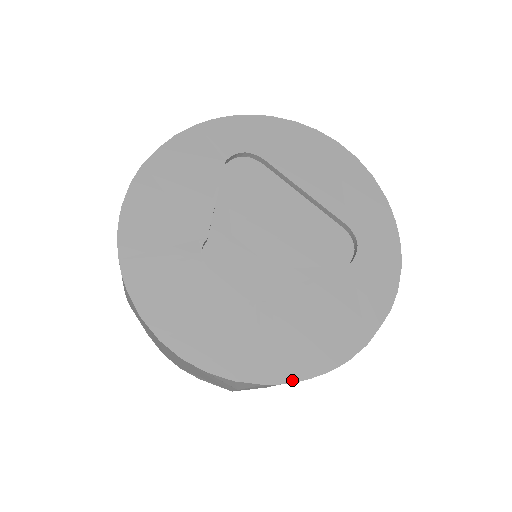
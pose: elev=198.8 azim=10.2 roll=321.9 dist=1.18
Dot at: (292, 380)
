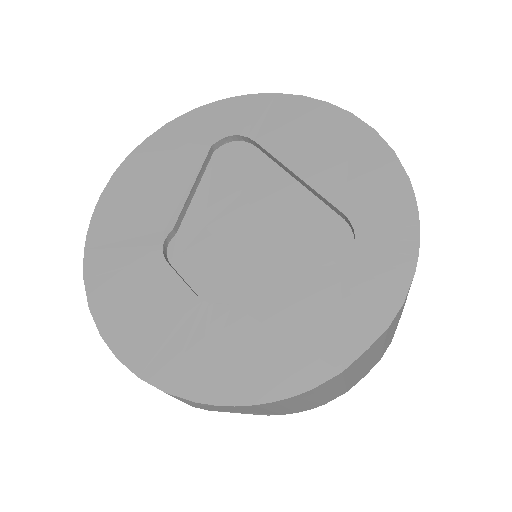
Dot at: (232, 403)
